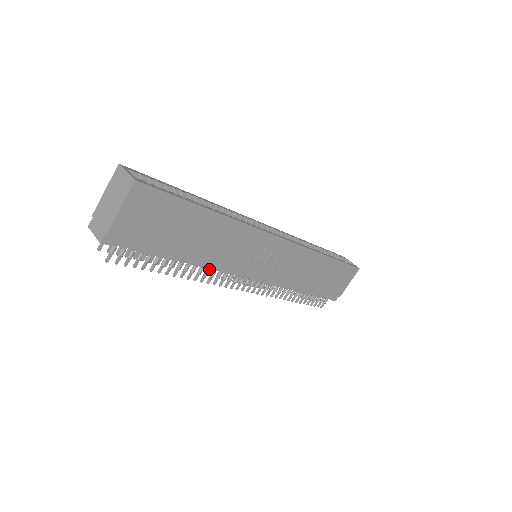
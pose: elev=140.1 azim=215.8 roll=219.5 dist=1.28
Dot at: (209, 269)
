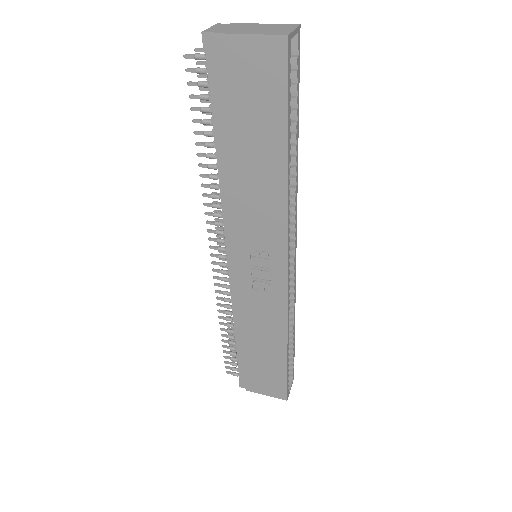
Dot at: (220, 196)
